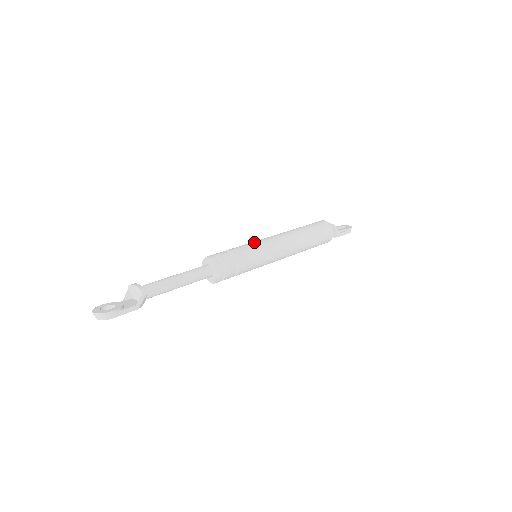
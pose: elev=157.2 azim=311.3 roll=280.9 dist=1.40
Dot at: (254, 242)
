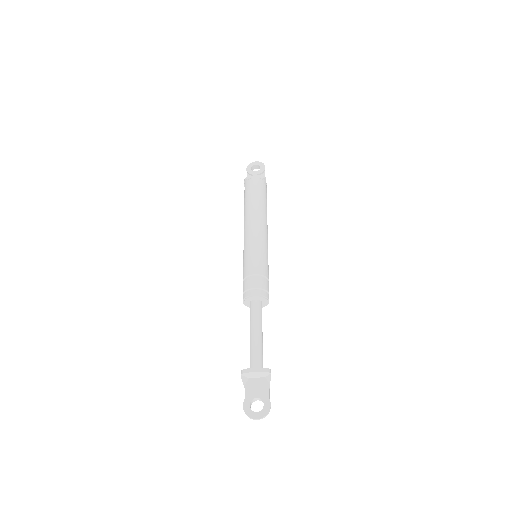
Dot at: (255, 248)
